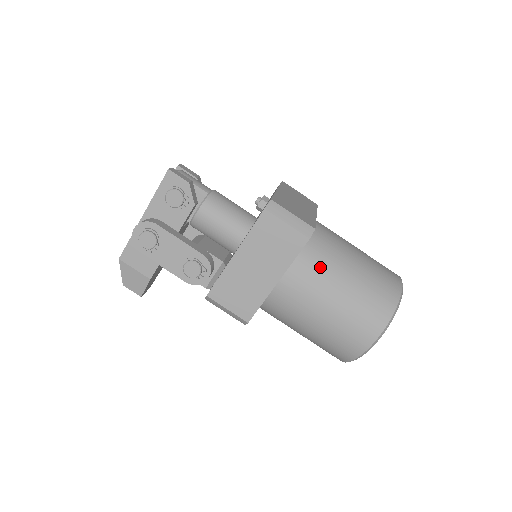
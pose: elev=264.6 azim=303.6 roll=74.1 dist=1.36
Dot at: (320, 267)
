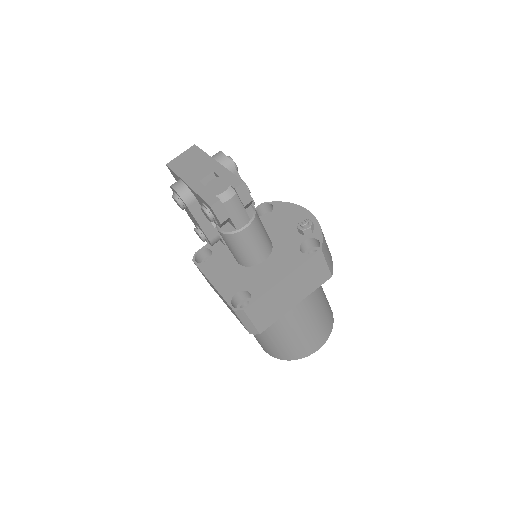
Dot at: occluded
